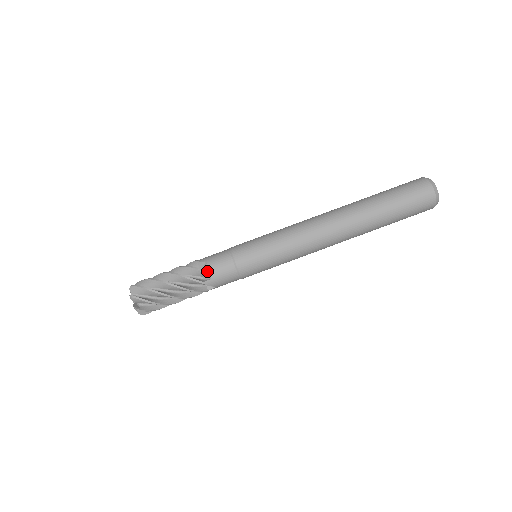
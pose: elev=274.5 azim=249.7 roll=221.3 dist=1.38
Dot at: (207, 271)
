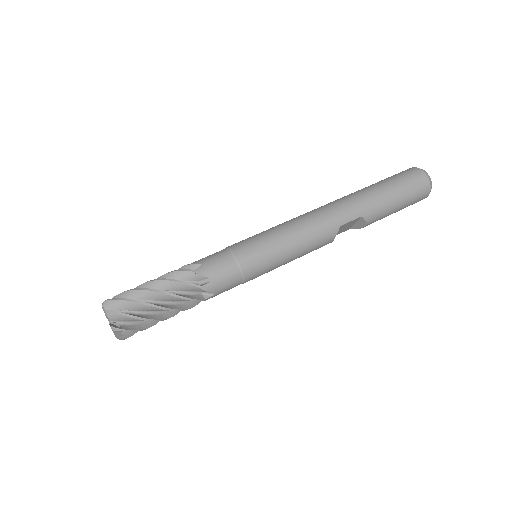
Dot at: (197, 262)
